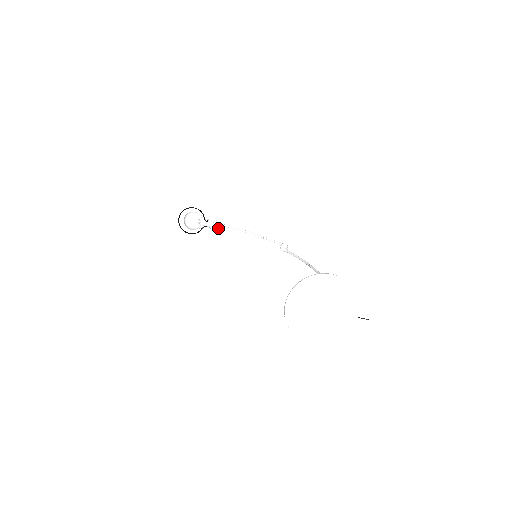
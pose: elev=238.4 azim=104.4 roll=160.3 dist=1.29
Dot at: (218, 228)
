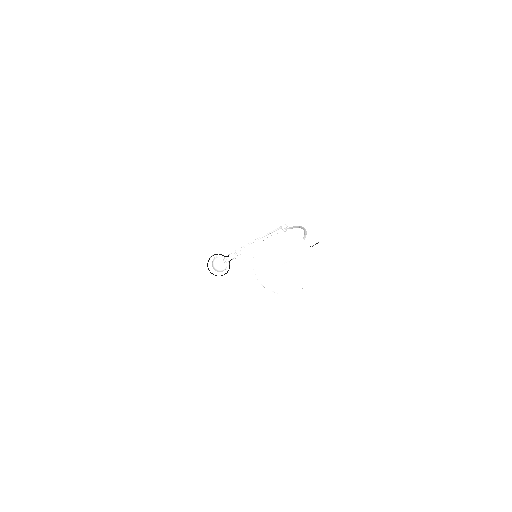
Dot at: (239, 254)
